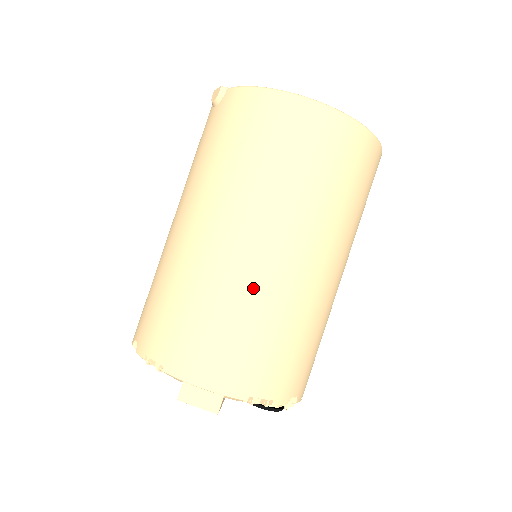
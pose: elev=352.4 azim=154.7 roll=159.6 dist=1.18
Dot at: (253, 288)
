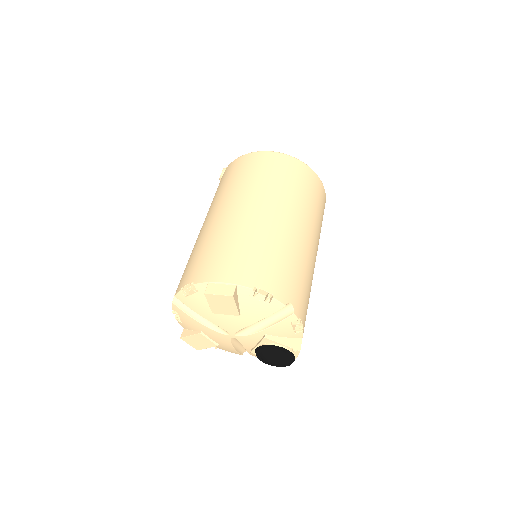
Dot at: (249, 228)
